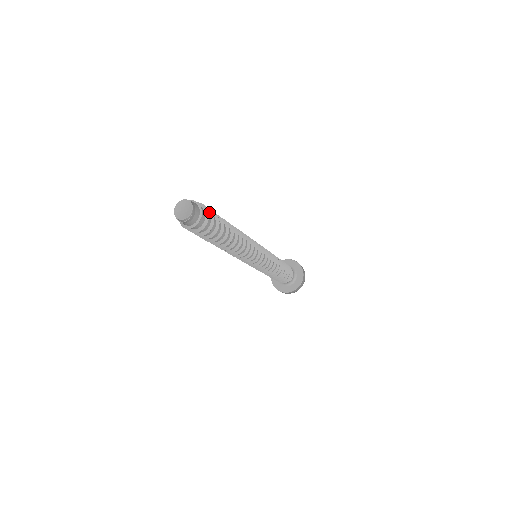
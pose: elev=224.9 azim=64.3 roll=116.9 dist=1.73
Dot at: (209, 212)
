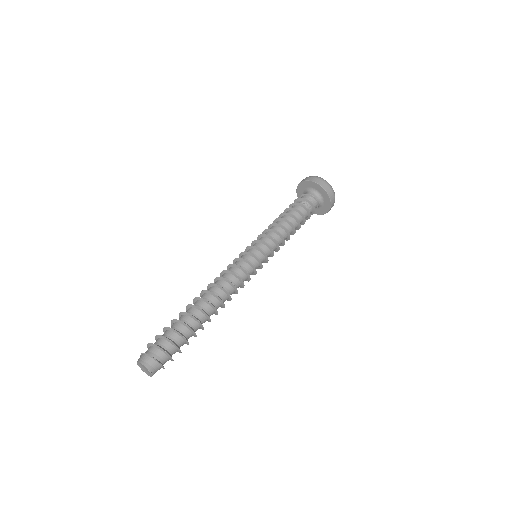
Dot at: (168, 341)
